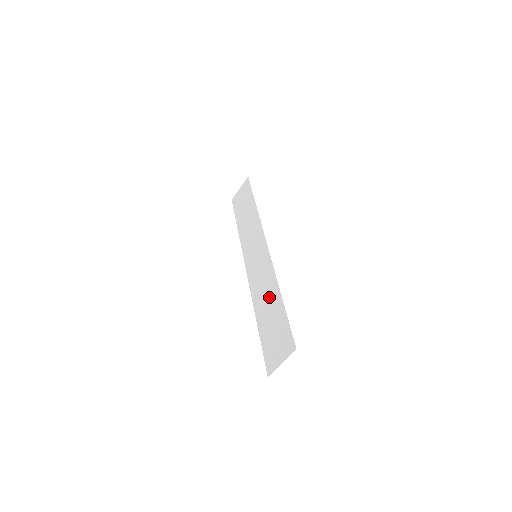
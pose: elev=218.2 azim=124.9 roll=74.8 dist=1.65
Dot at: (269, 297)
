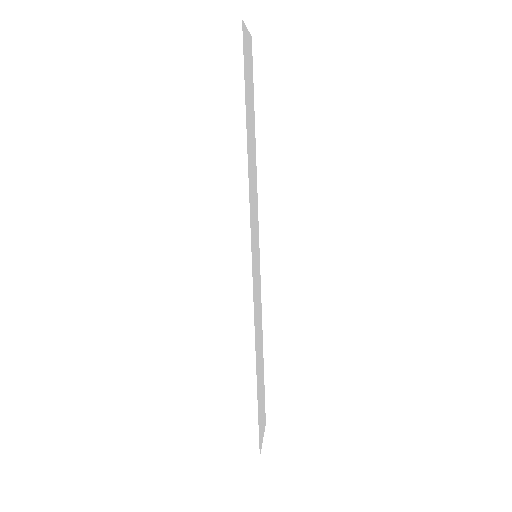
Dot at: (258, 351)
